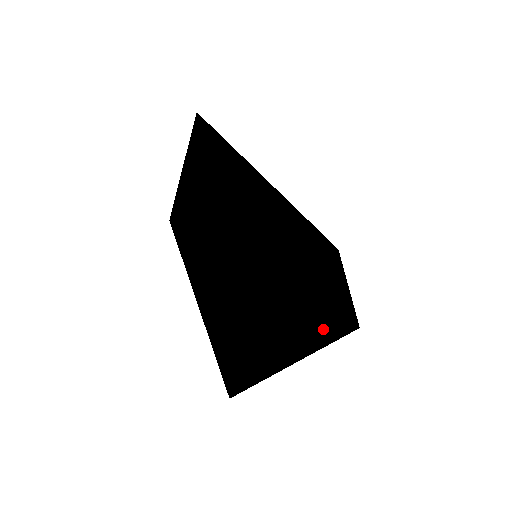
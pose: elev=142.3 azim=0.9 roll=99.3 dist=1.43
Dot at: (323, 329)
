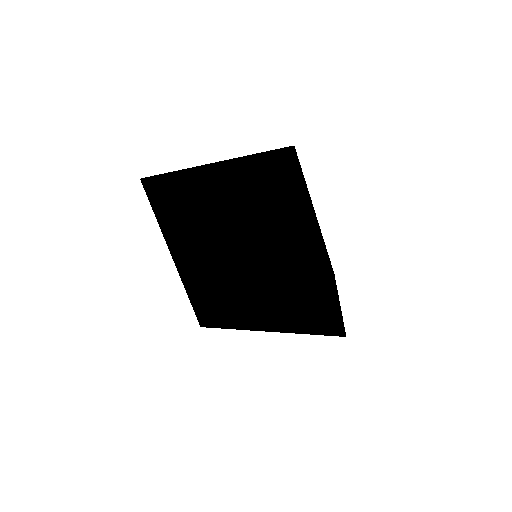
Dot at: (332, 271)
